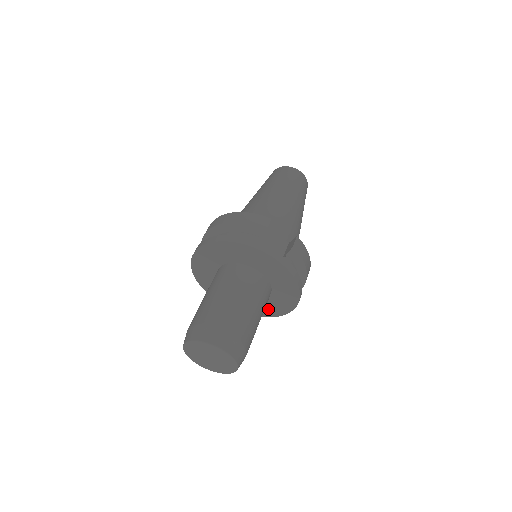
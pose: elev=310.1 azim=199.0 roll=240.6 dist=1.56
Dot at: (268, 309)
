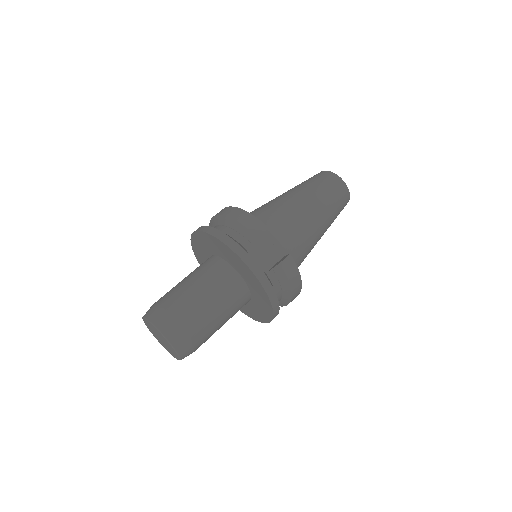
Dot at: (250, 311)
